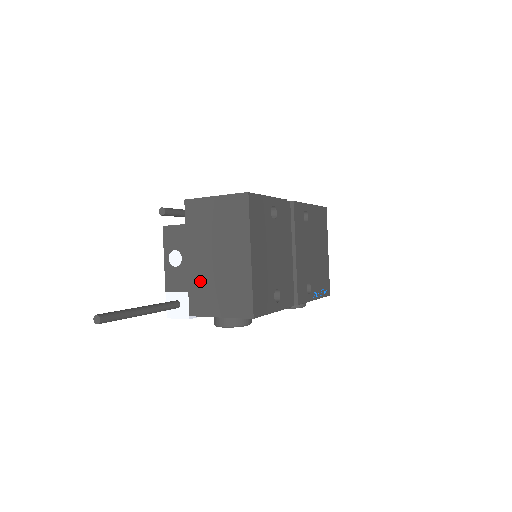
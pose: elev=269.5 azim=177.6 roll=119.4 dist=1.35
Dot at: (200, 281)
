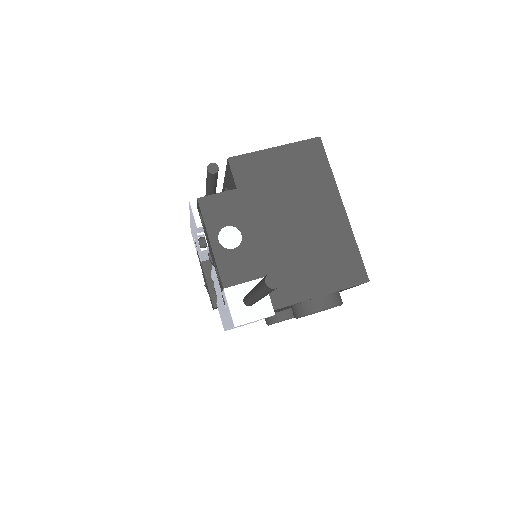
Dot at: (280, 257)
